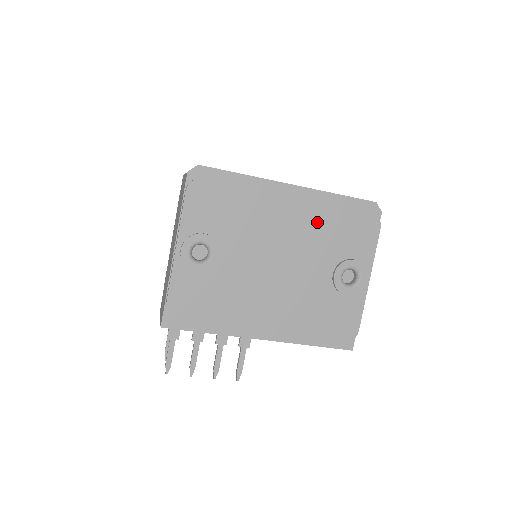
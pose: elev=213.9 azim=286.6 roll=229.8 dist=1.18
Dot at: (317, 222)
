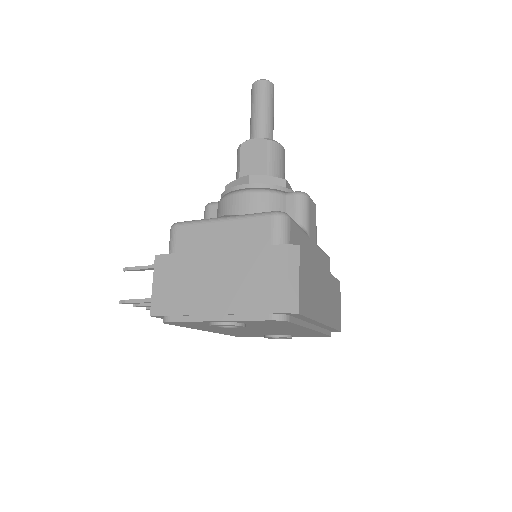
Dot at: (304, 332)
